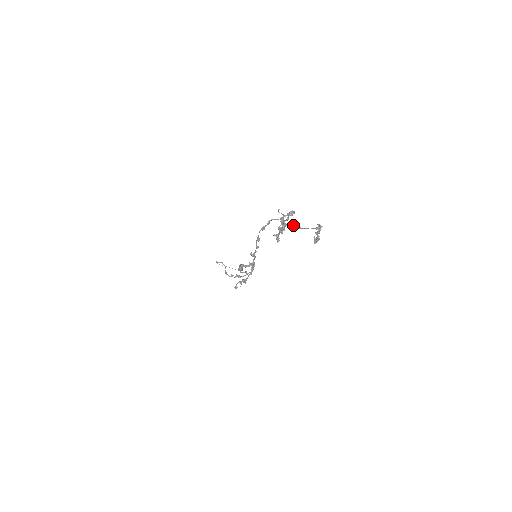
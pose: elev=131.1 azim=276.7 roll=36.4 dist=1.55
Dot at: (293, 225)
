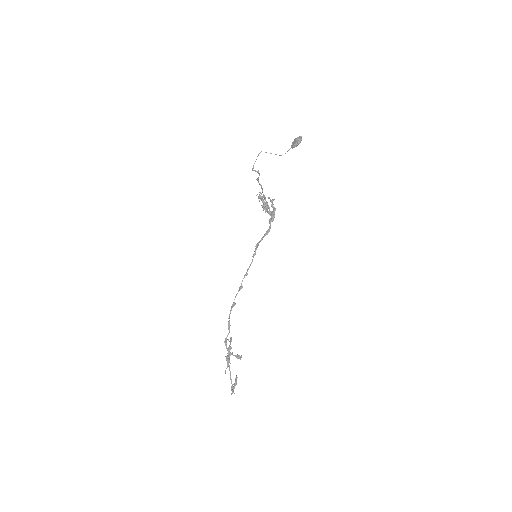
Dot at: (229, 367)
